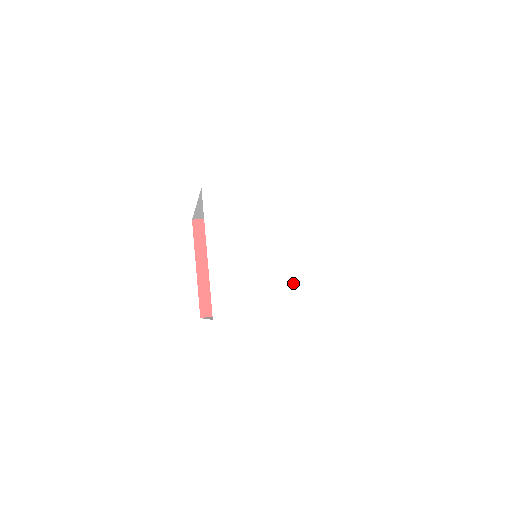
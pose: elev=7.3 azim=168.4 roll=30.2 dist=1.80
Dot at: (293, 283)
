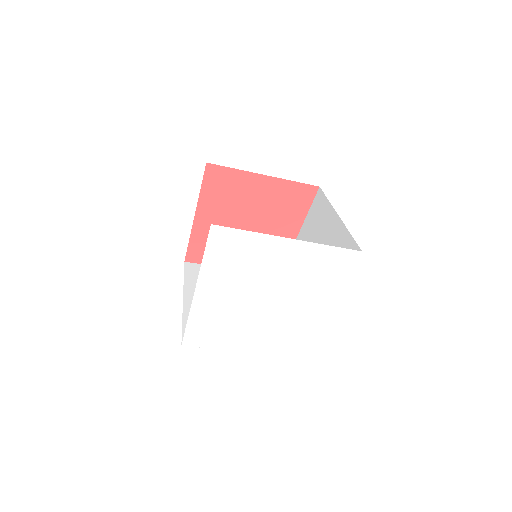
Dot at: (274, 334)
